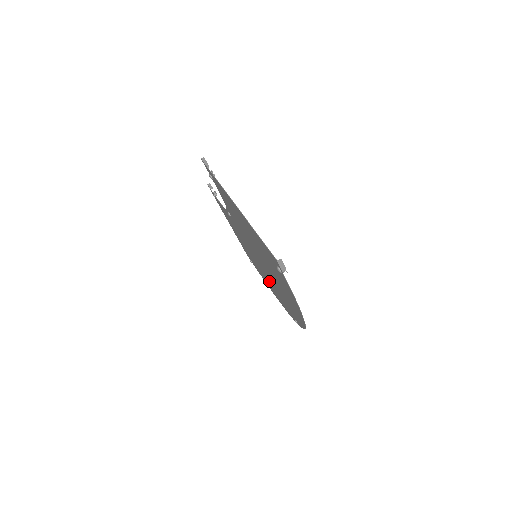
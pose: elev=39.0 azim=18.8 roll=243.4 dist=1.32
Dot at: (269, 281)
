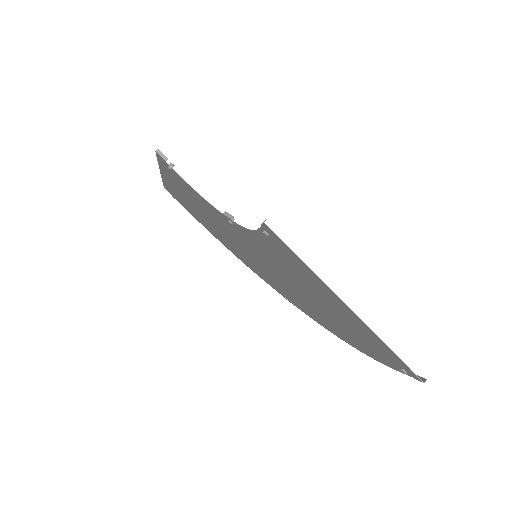
Dot at: (247, 258)
